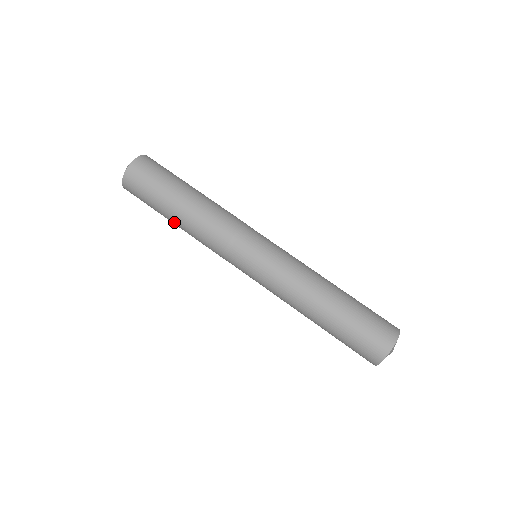
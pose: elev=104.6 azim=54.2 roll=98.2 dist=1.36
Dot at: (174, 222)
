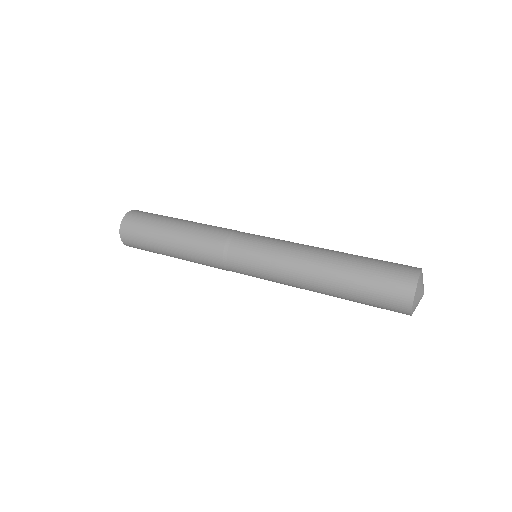
Dot at: (177, 226)
